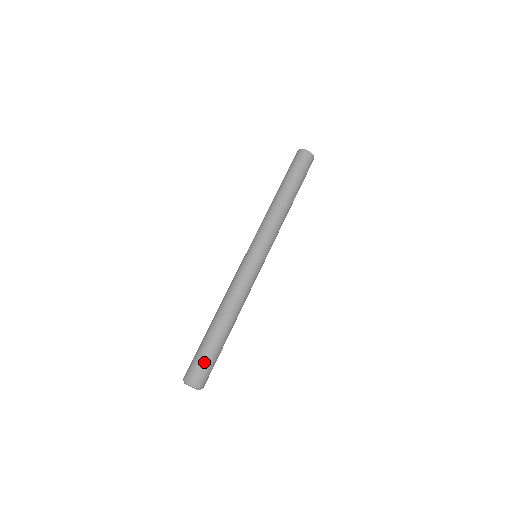
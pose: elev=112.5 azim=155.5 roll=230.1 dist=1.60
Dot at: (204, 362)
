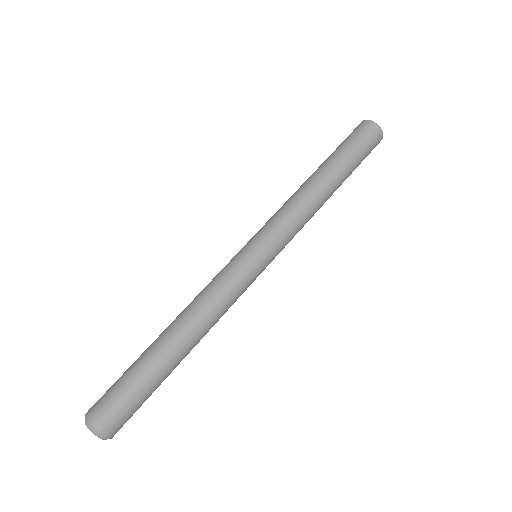
Dot at: (115, 391)
